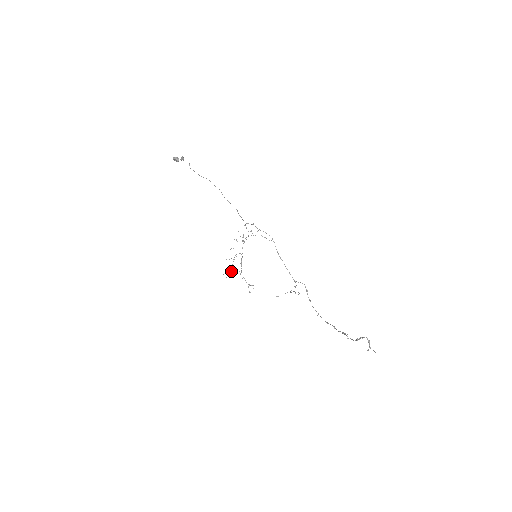
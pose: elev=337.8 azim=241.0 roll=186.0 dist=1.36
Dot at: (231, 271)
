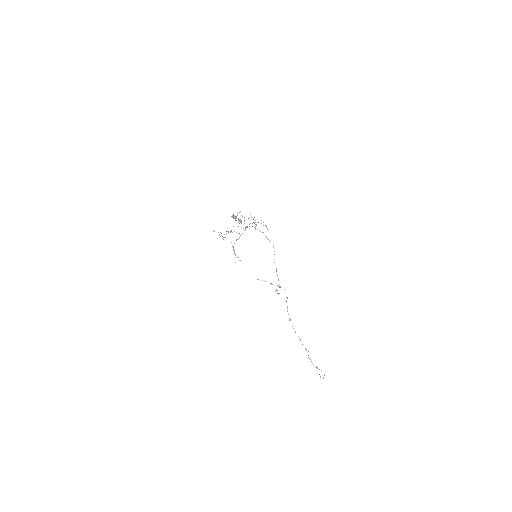
Dot at: occluded
